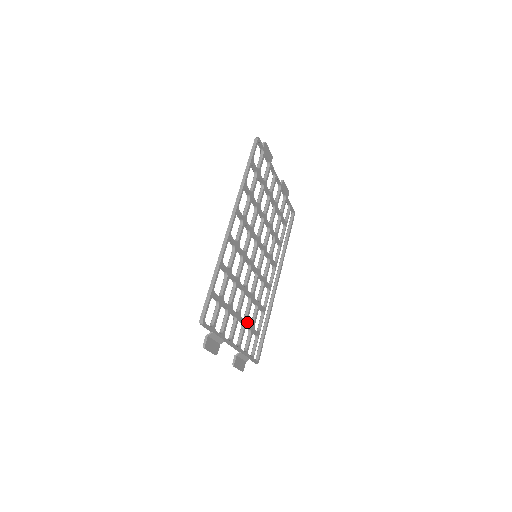
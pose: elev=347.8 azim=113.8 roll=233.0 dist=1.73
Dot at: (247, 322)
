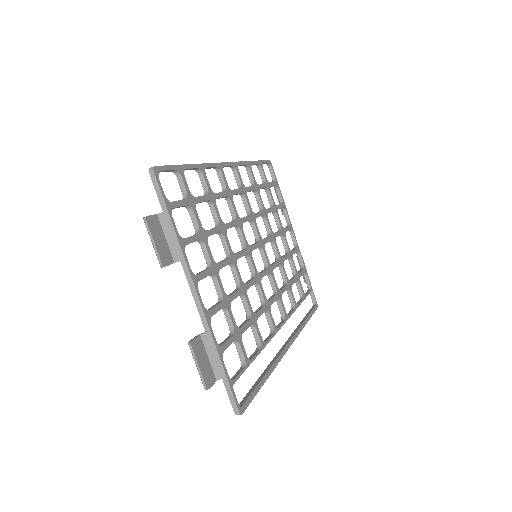
Dot at: (229, 304)
